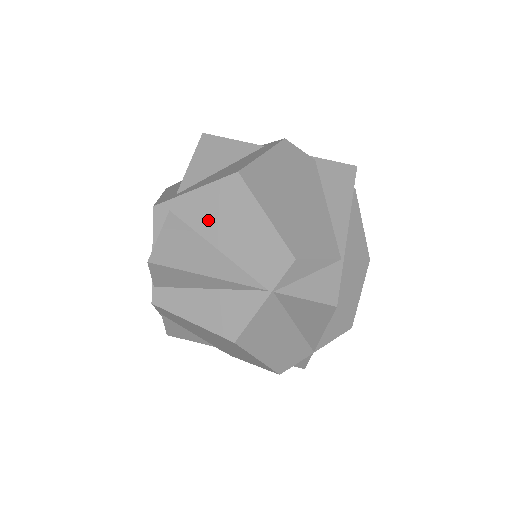
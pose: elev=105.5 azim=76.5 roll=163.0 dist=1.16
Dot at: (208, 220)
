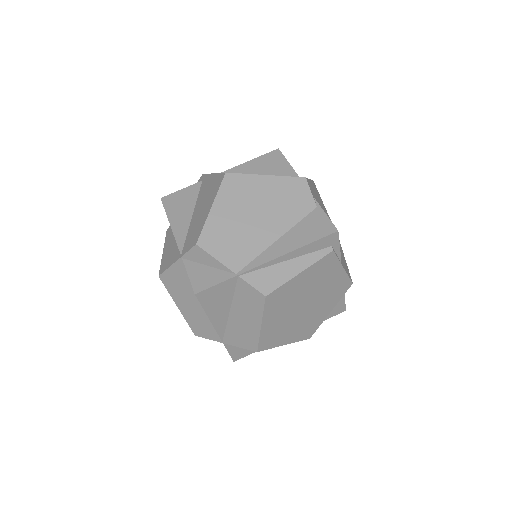
Dot at: (203, 196)
